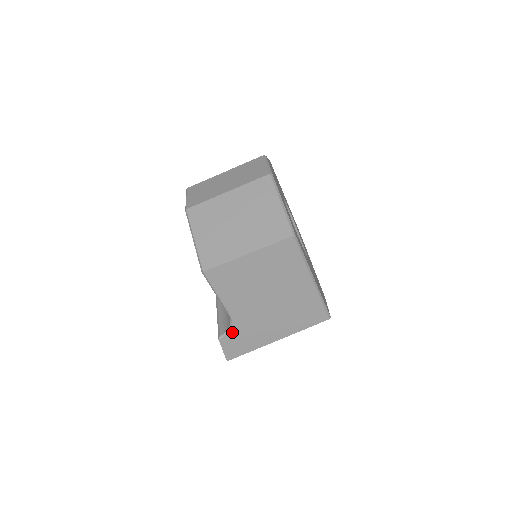
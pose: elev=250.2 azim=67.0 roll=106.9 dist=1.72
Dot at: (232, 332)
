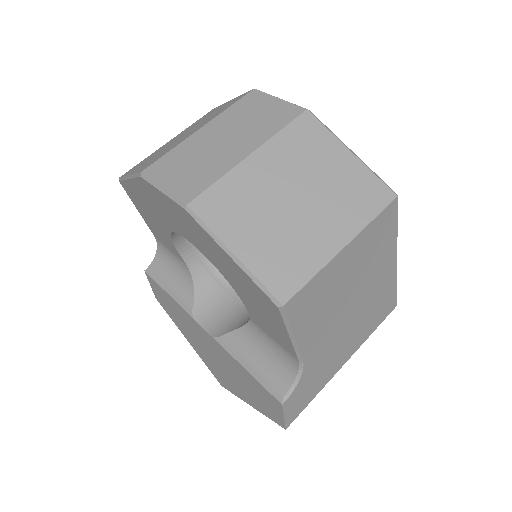
Dot at: (300, 383)
